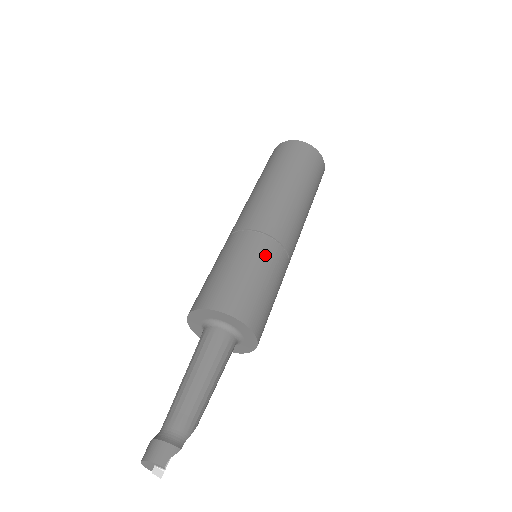
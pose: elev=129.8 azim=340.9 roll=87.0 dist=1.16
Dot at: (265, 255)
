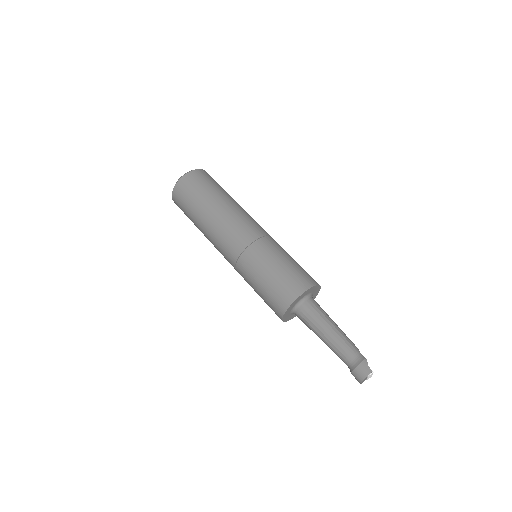
Dot at: (267, 252)
